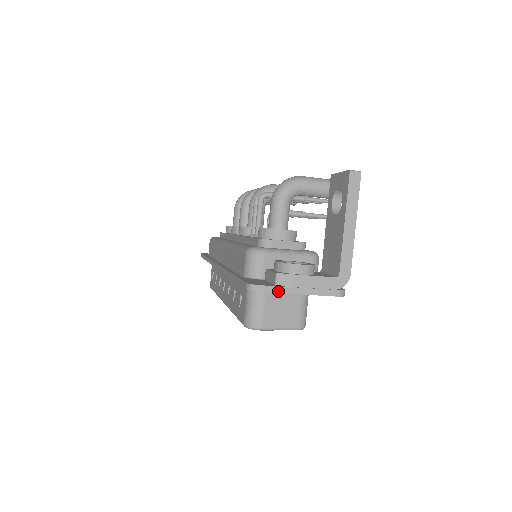
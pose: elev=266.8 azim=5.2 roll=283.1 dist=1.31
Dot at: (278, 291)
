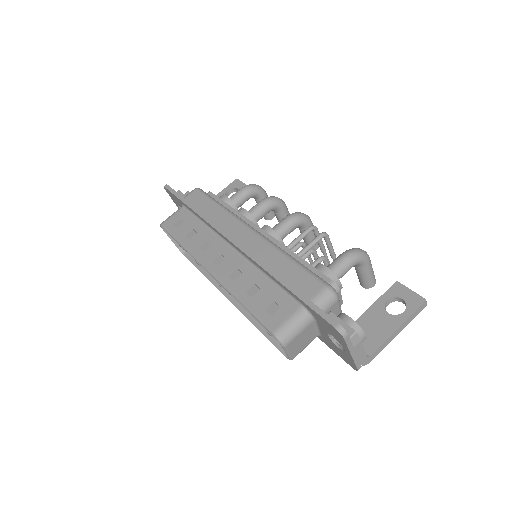
Dot at: (349, 345)
